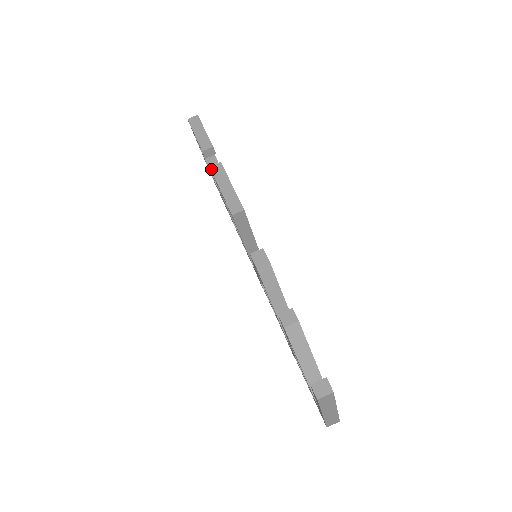
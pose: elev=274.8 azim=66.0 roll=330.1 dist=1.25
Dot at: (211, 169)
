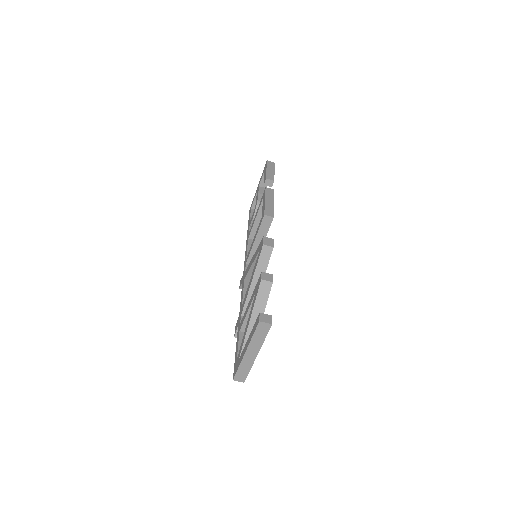
Dot at: (266, 189)
